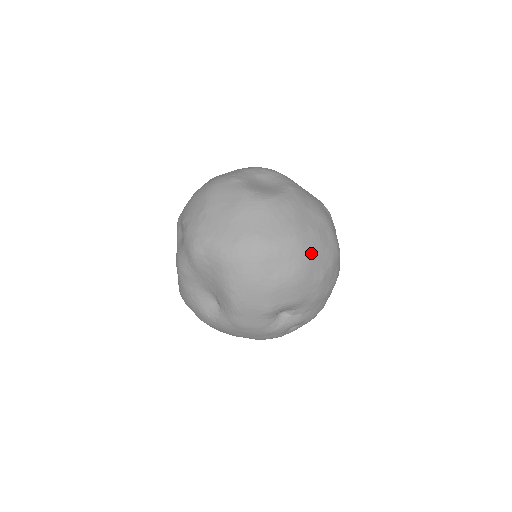
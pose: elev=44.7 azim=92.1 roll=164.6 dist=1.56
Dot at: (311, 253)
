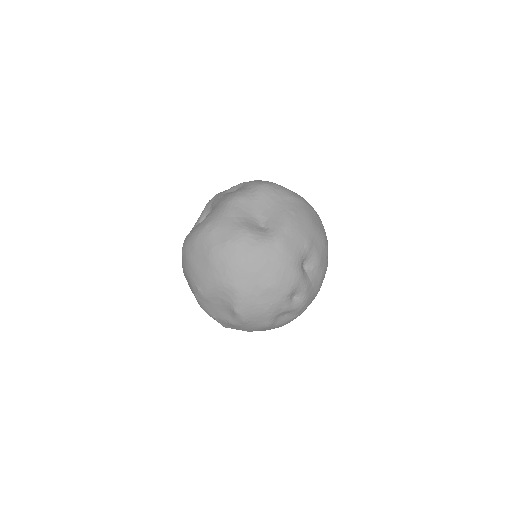
Dot at: occluded
